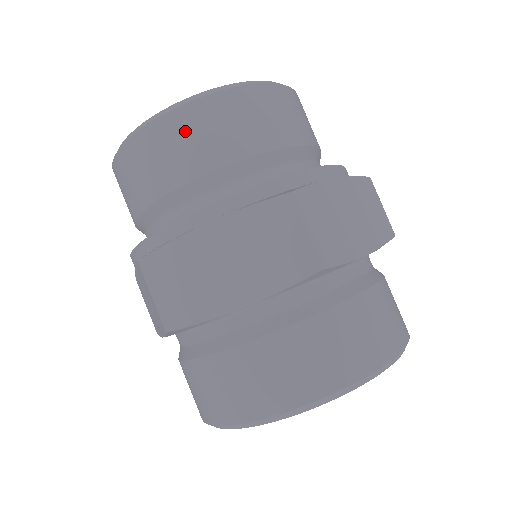
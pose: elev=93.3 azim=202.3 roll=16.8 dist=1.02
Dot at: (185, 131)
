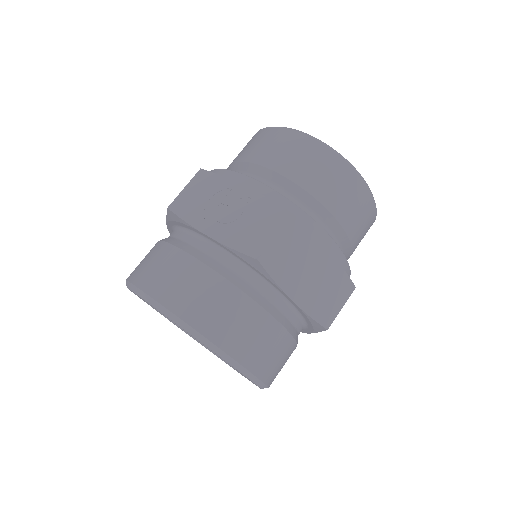
Dot at: (359, 200)
